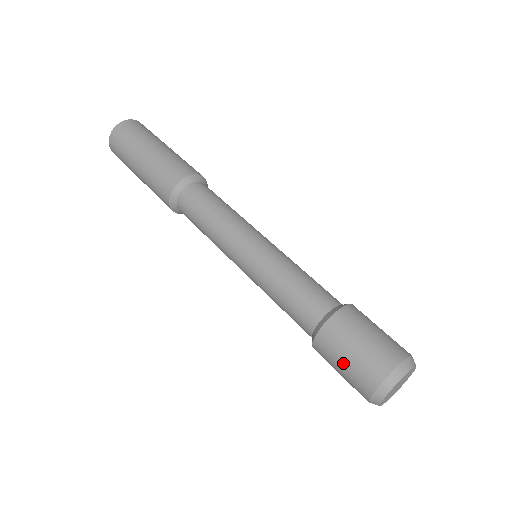
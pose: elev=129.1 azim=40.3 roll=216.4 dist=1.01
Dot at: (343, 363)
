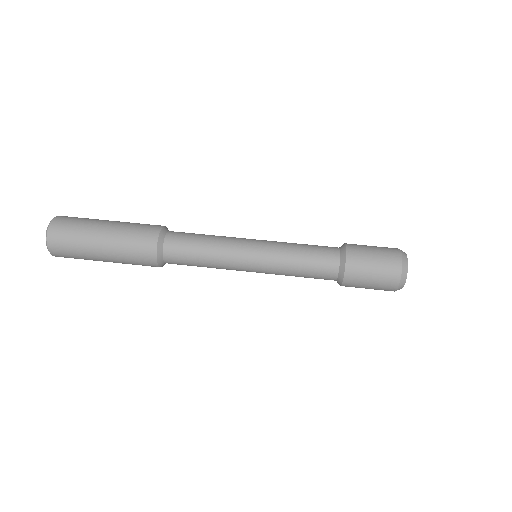
Dot at: (370, 284)
